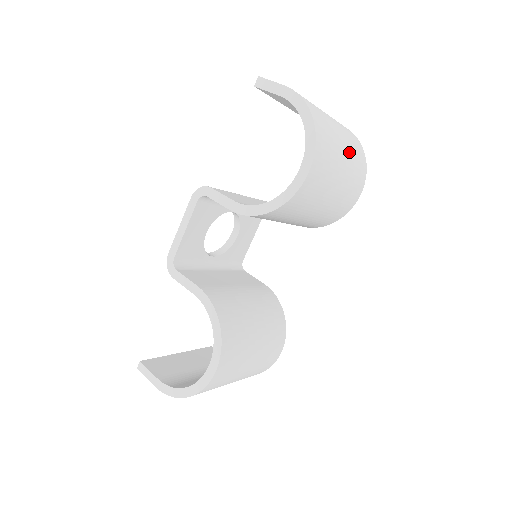
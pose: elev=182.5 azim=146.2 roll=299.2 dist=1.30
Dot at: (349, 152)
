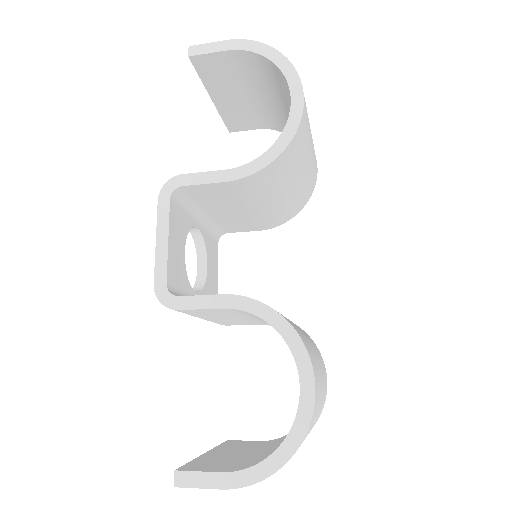
Dot at: occluded
